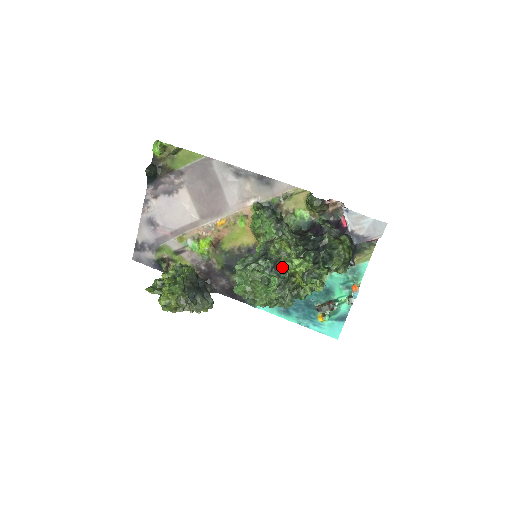
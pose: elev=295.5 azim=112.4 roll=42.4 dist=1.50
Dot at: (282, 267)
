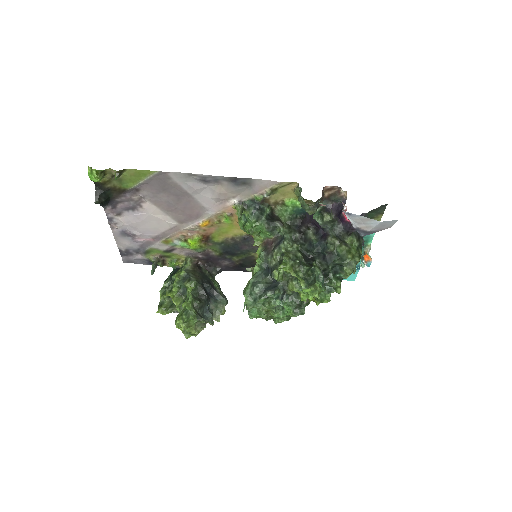
Dot at: (292, 291)
